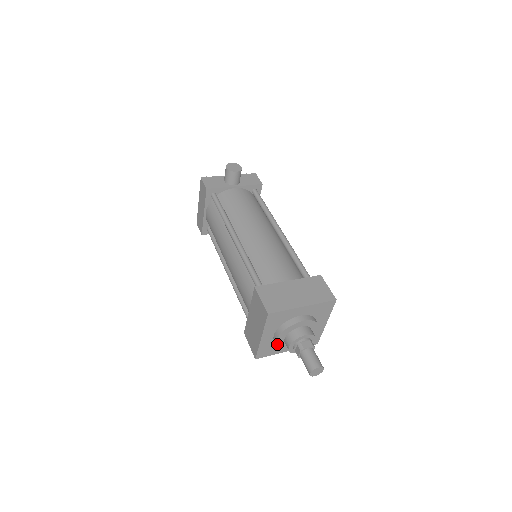
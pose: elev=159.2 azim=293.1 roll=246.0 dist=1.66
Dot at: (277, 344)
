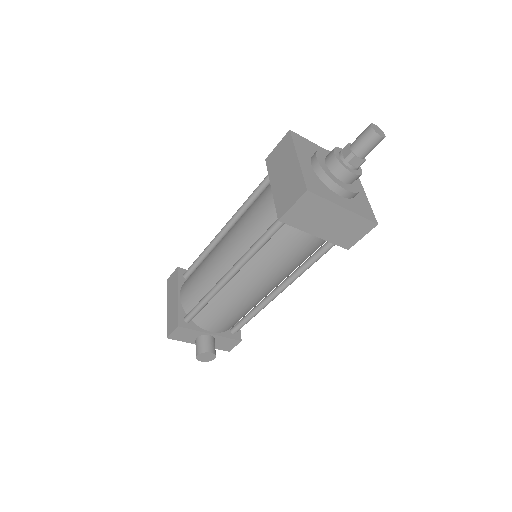
Dot at: (321, 166)
